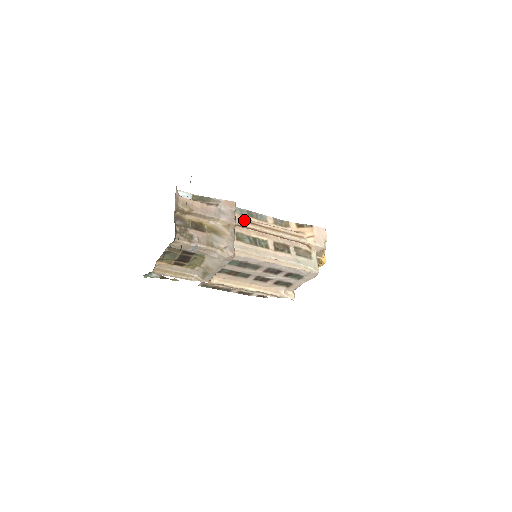
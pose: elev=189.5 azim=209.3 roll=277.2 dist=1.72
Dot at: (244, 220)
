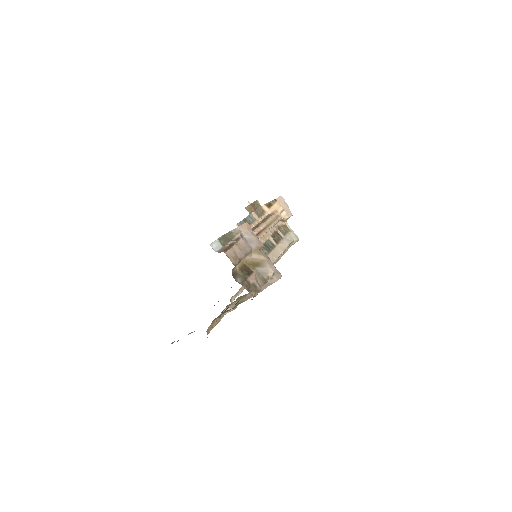
Dot at: (256, 234)
